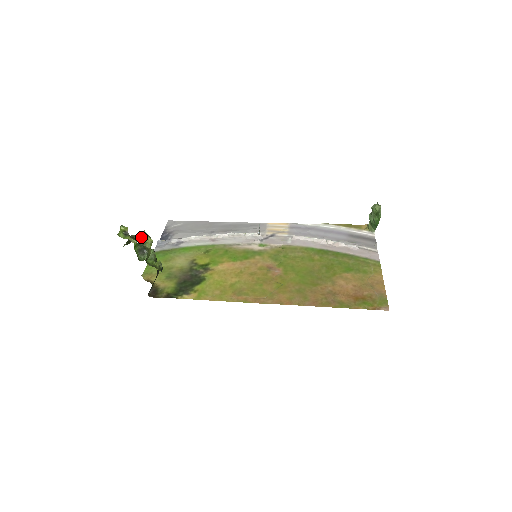
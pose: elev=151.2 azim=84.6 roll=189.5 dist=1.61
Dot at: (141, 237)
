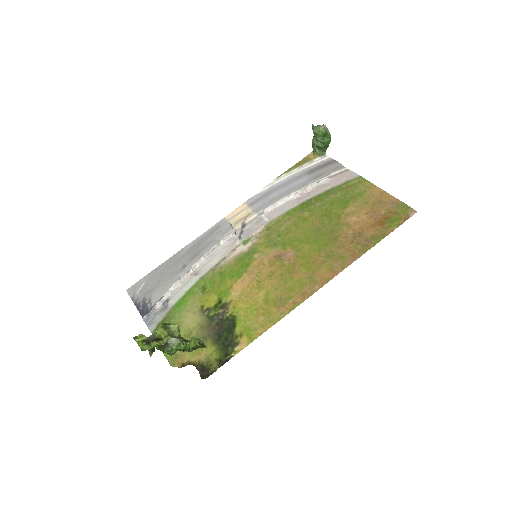
Dot at: (165, 332)
